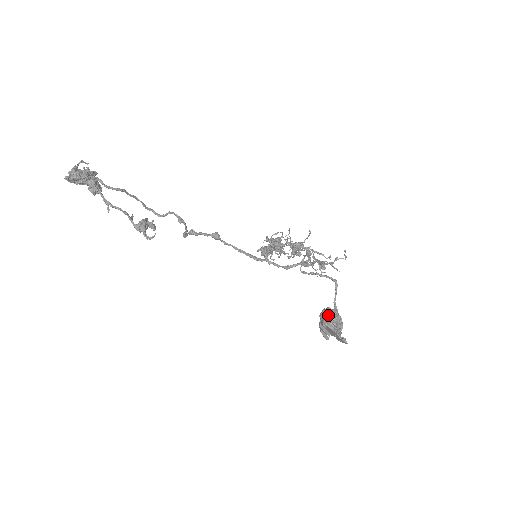
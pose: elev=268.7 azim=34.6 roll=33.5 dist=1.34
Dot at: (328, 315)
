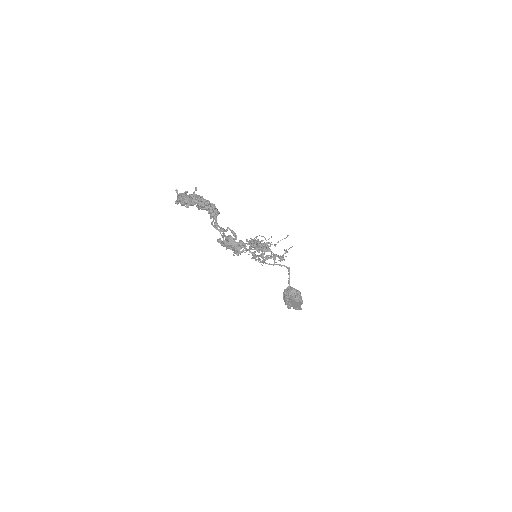
Dot at: (295, 293)
